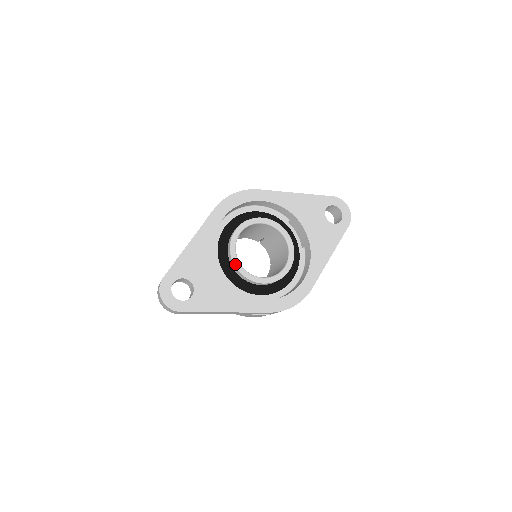
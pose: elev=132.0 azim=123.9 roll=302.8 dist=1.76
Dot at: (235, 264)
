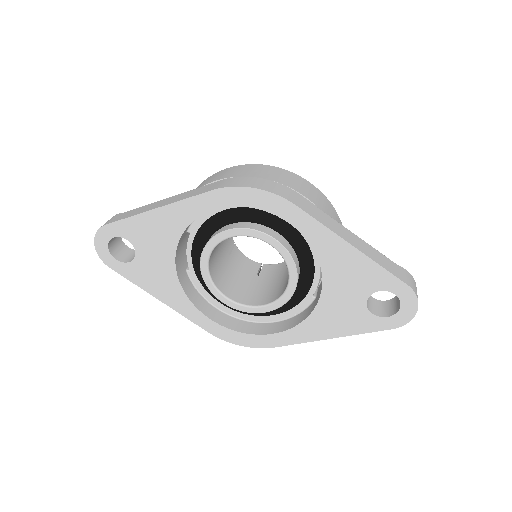
Dot at: (201, 264)
